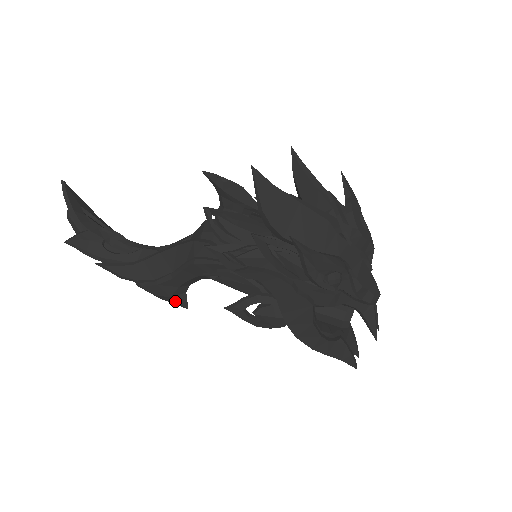
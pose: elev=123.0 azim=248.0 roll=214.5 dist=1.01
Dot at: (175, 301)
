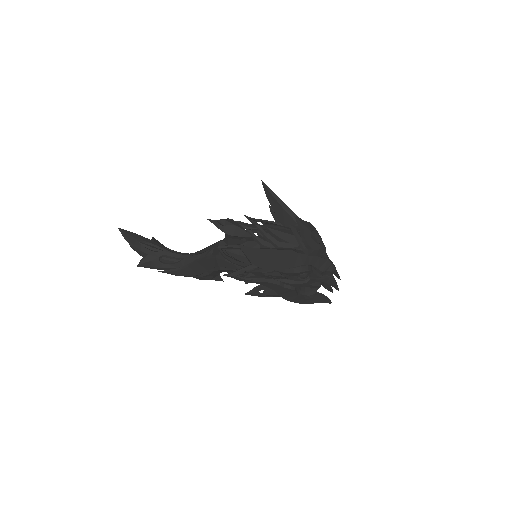
Dot at: occluded
